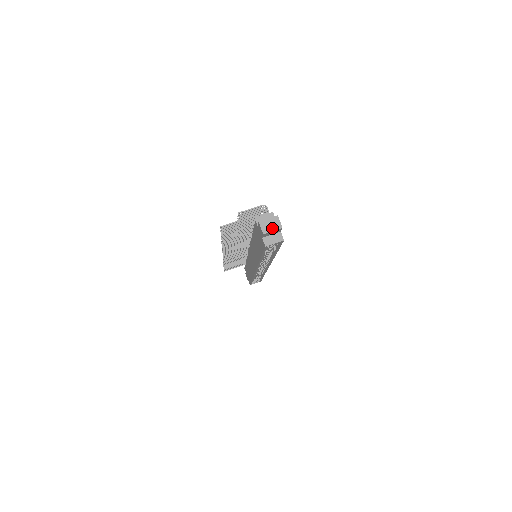
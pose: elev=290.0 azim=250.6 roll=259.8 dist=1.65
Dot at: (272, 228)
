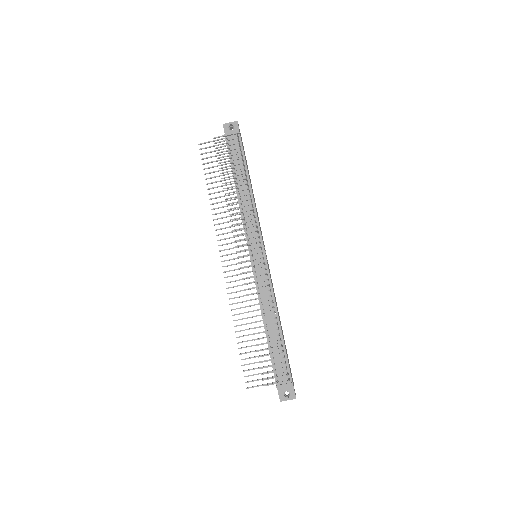
Dot at: occluded
